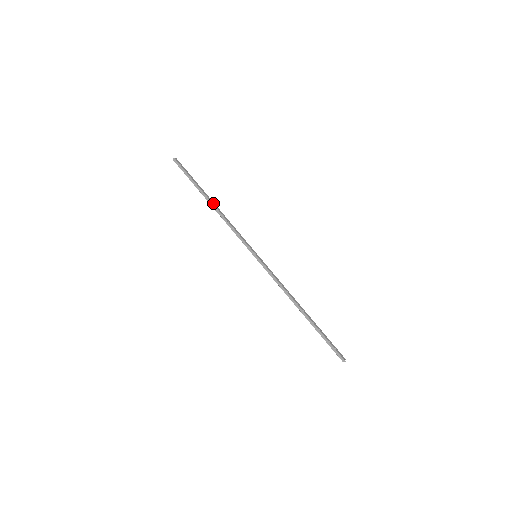
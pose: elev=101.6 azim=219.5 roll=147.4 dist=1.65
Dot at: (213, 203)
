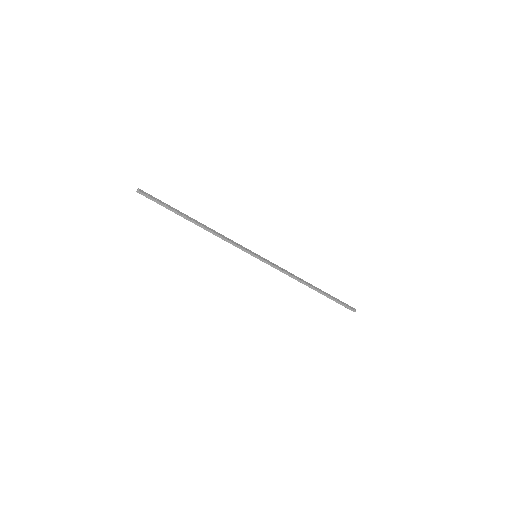
Dot at: (197, 222)
